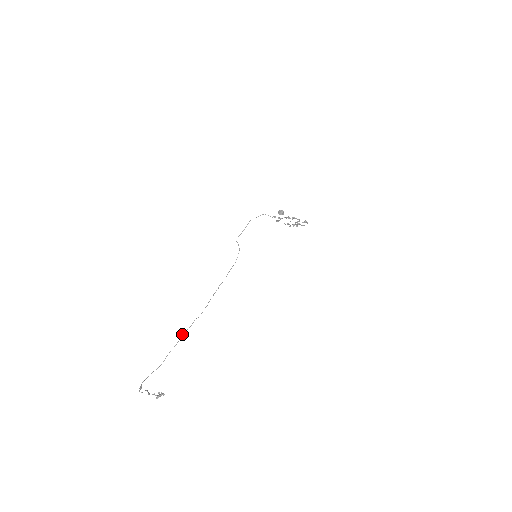
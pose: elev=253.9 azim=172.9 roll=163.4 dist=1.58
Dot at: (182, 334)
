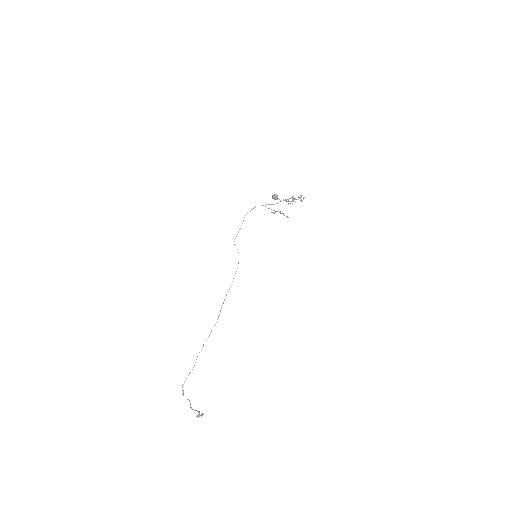
Dot at: occluded
